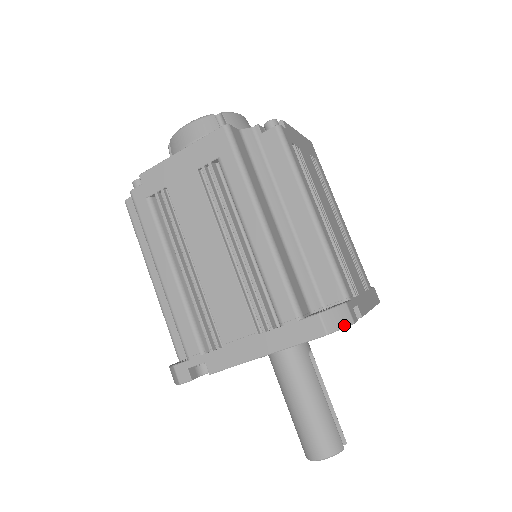
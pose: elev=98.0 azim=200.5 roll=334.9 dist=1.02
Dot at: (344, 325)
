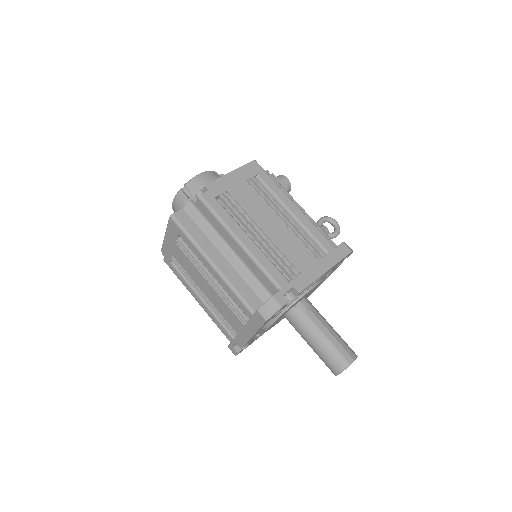
Dot at: (274, 311)
